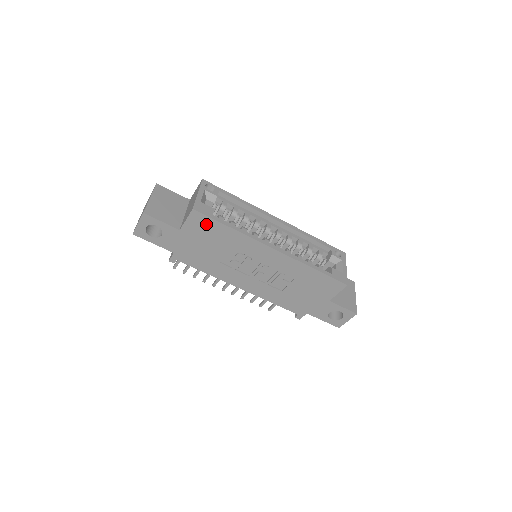
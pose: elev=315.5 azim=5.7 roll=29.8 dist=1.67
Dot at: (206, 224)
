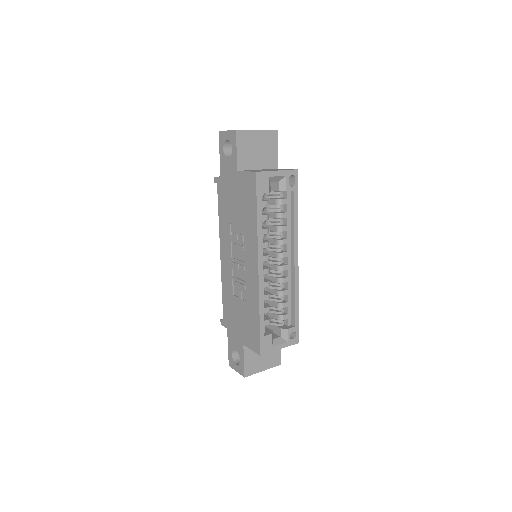
Dot at: (251, 192)
